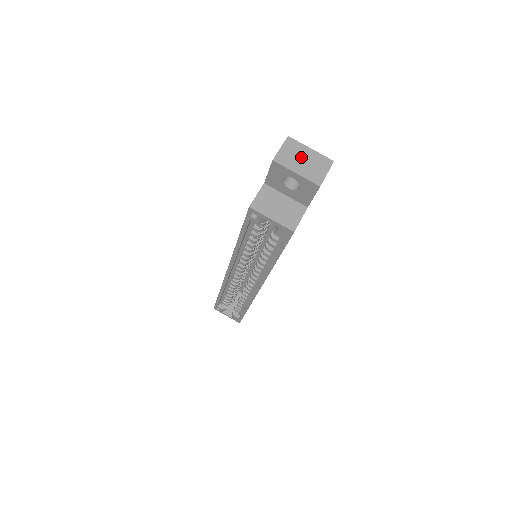
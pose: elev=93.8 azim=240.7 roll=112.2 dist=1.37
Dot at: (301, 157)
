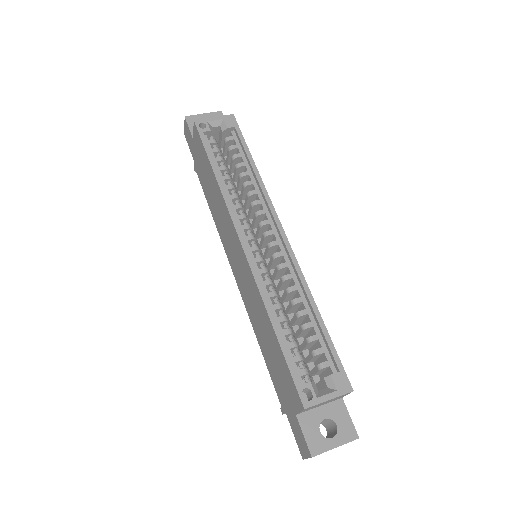
Dot at: occluded
